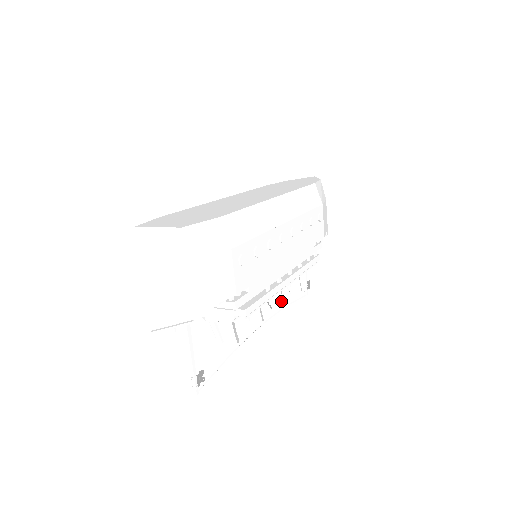
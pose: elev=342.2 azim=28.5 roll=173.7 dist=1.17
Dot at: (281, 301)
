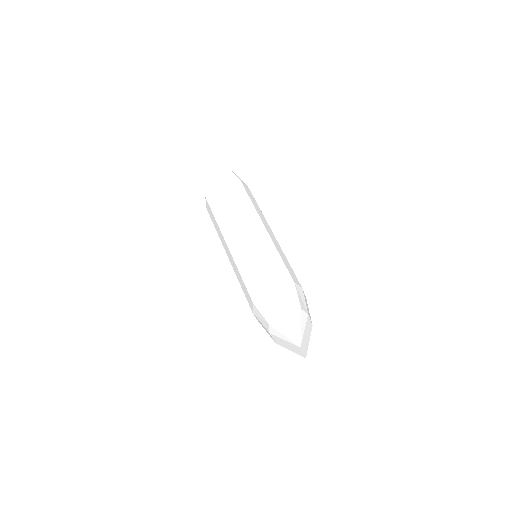
Dot at: occluded
